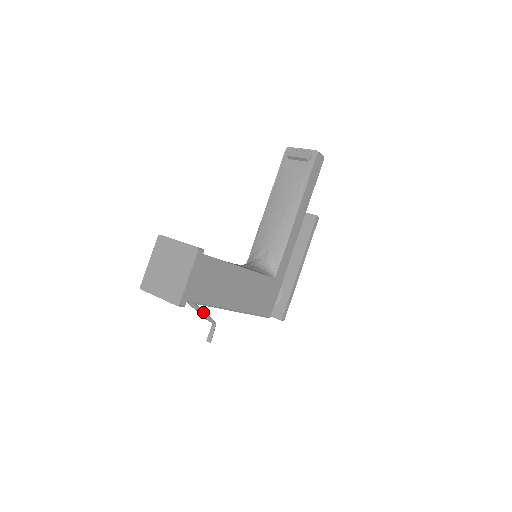
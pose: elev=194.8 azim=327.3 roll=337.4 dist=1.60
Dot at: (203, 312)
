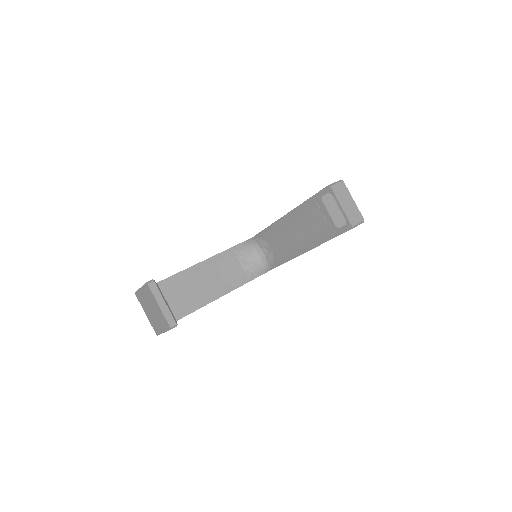
Dot at: occluded
